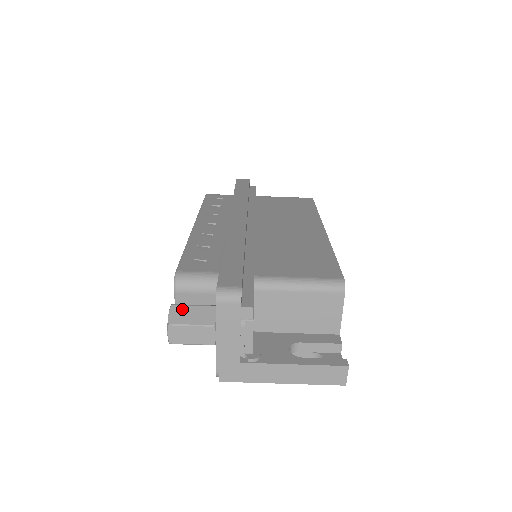
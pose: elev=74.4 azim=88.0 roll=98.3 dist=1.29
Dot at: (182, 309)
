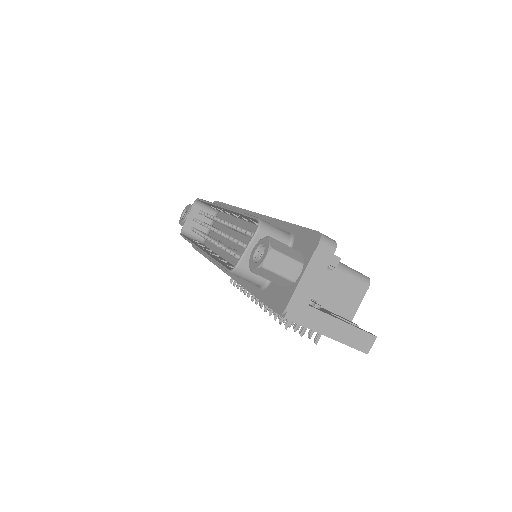
Dot at: (278, 242)
